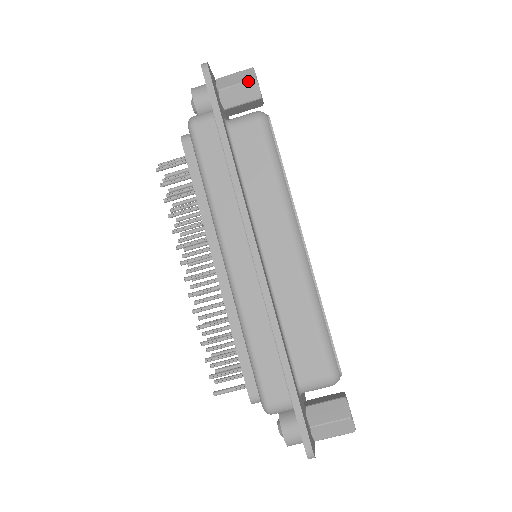
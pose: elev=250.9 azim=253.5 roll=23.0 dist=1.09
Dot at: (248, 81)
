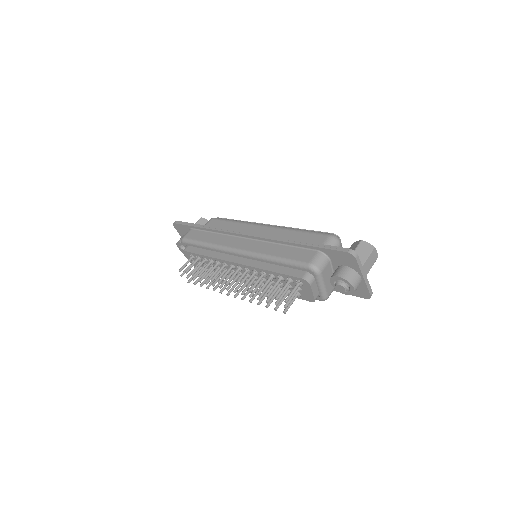
Dot at: (199, 220)
